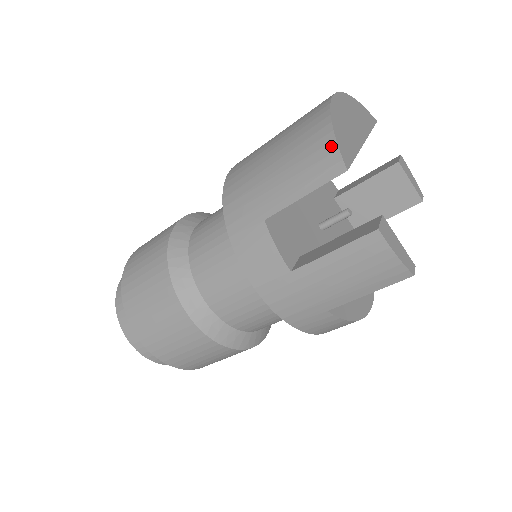
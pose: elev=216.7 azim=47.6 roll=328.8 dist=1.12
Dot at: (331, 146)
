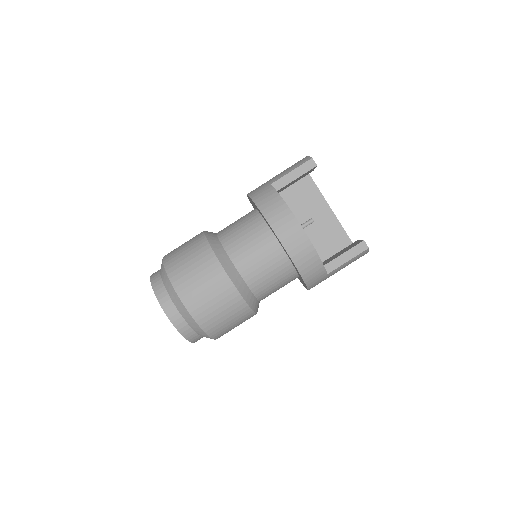
Dot at: occluded
